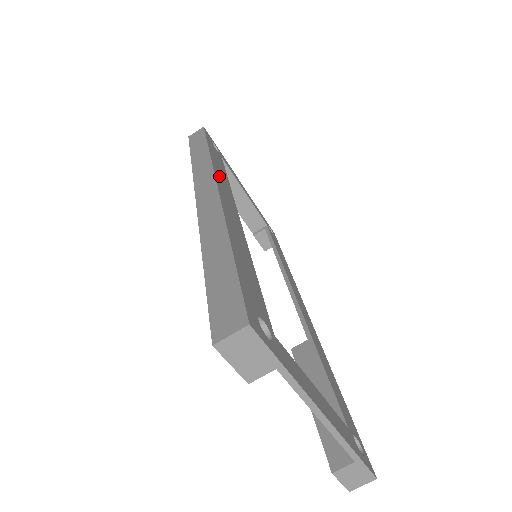
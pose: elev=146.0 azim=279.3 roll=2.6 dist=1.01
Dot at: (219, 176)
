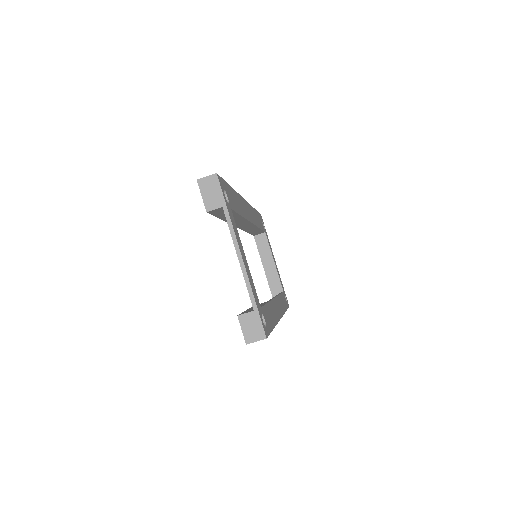
Dot at: occluded
